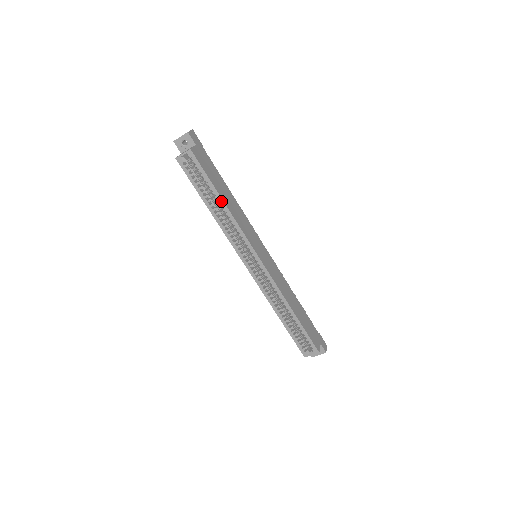
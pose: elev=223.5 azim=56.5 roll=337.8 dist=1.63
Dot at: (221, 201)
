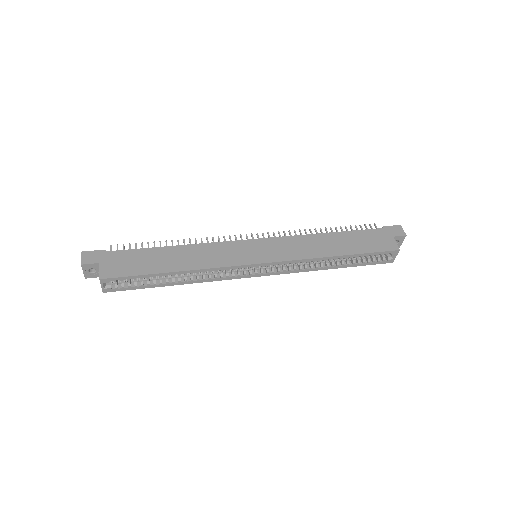
Dot at: (174, 274)
